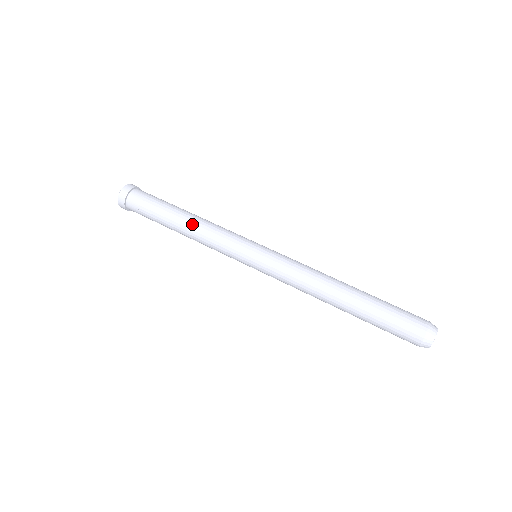
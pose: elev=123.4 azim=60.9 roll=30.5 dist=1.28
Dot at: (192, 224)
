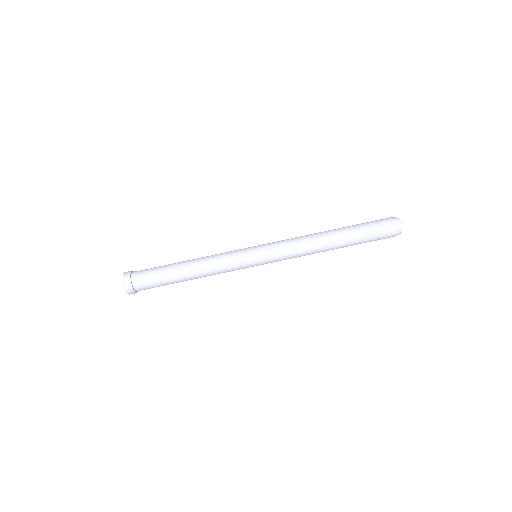
Dot at: occluded
